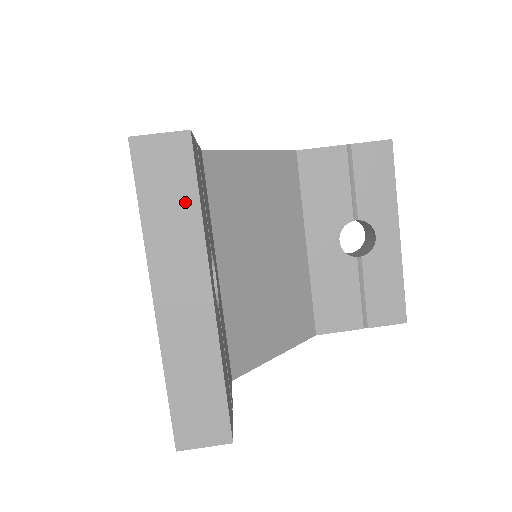
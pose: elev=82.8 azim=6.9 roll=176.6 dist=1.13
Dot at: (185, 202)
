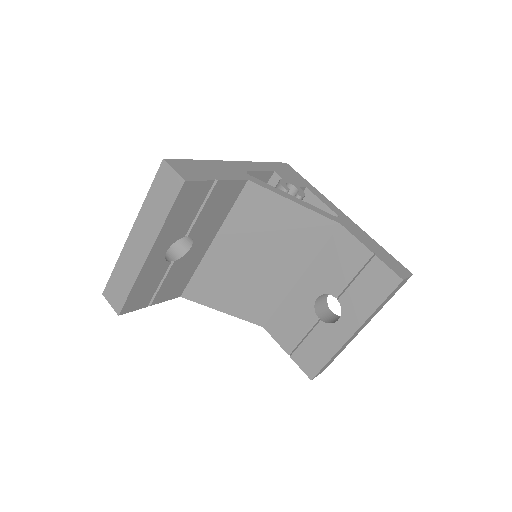
Dot at: (164, 208)
